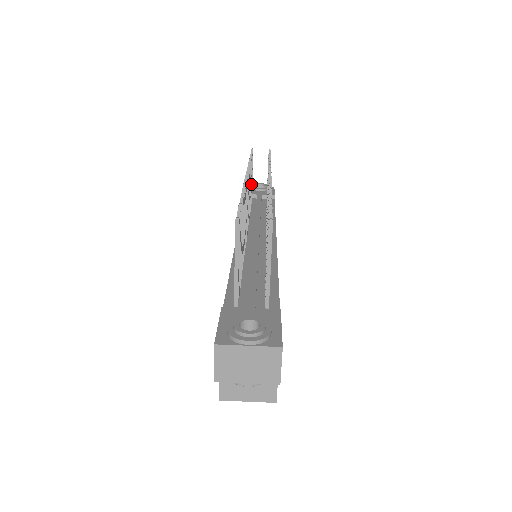
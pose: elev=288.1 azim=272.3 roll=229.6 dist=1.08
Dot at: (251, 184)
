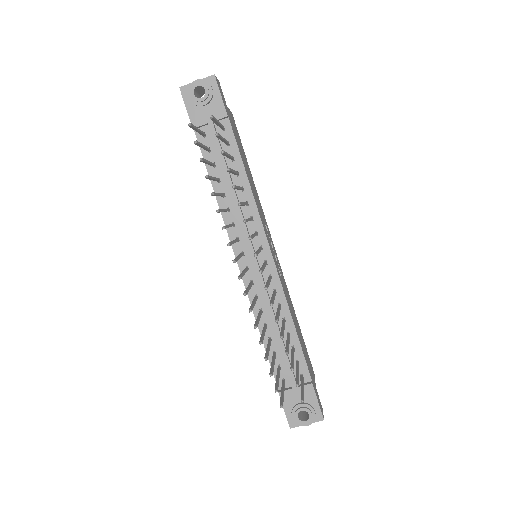
Dot at: (209, 164)
